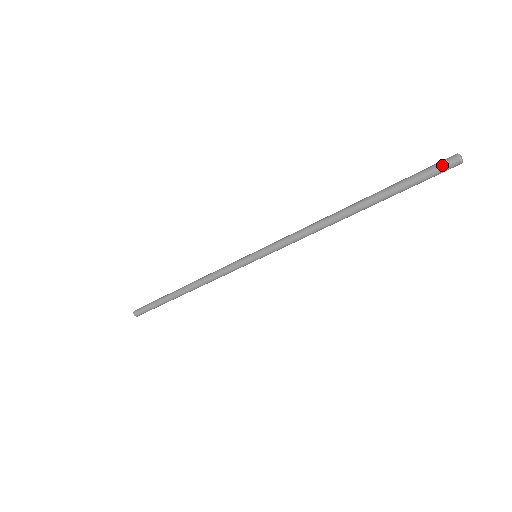
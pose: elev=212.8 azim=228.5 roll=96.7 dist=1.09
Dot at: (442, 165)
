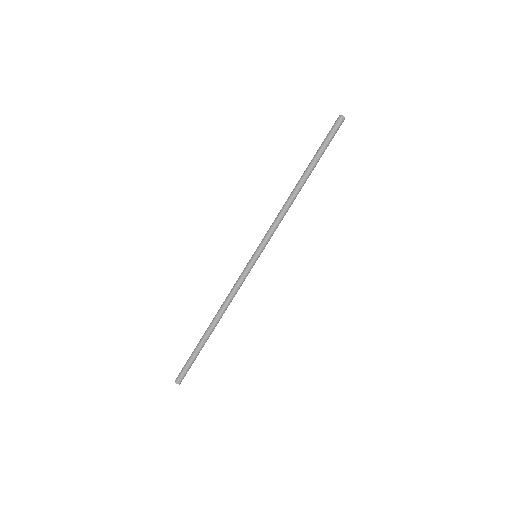
Dot at: (334, 124)
